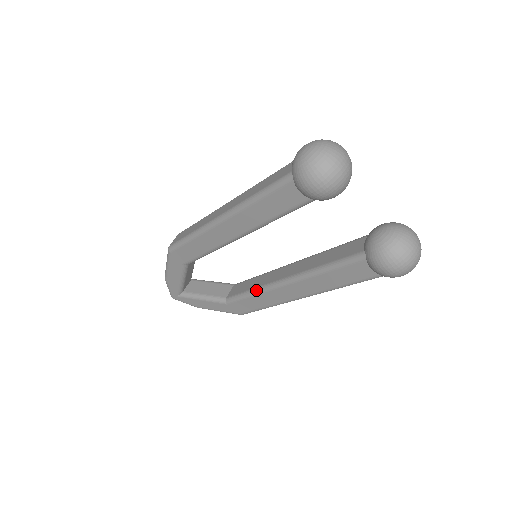
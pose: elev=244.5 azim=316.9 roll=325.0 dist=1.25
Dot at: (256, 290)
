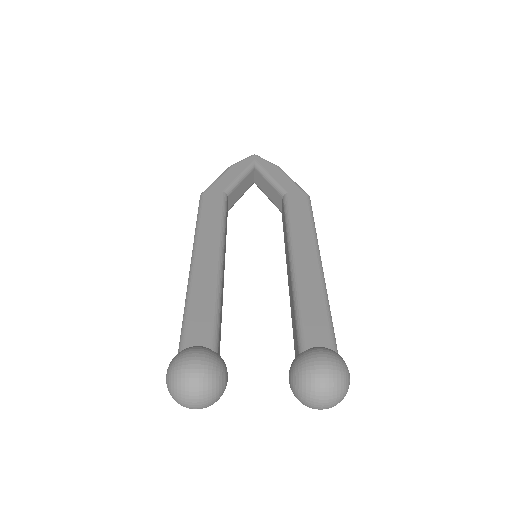
Dot at: occluded
